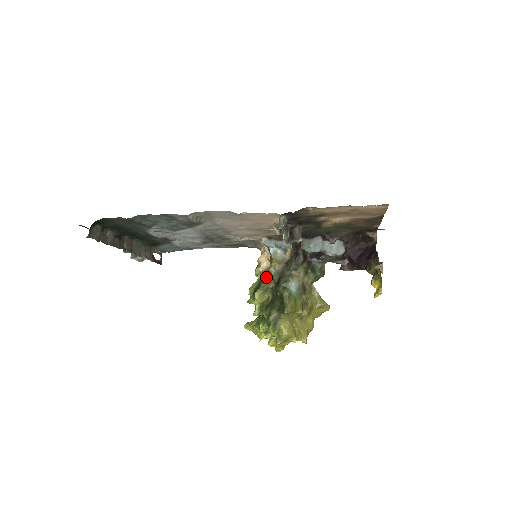
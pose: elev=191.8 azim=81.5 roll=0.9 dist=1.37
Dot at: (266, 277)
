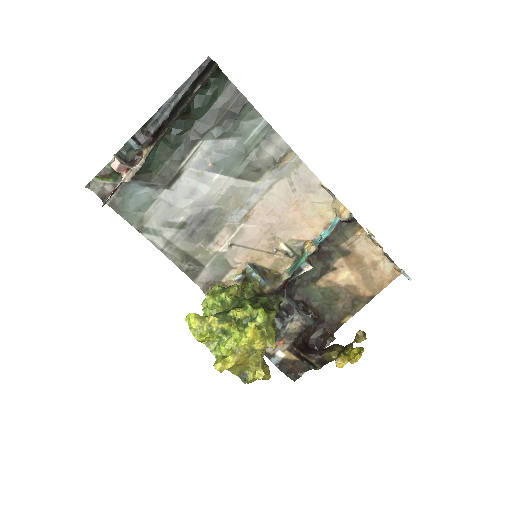
Dot at: occluded
